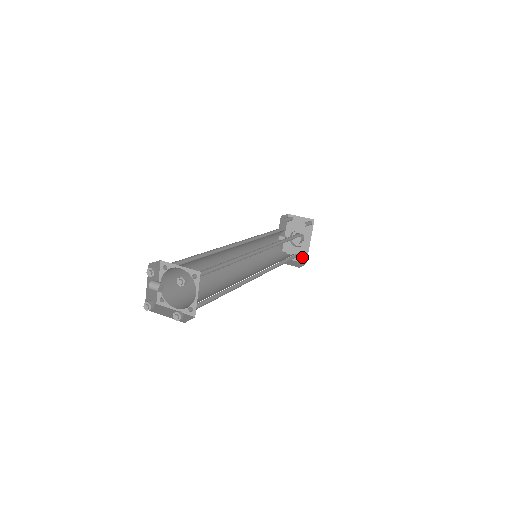
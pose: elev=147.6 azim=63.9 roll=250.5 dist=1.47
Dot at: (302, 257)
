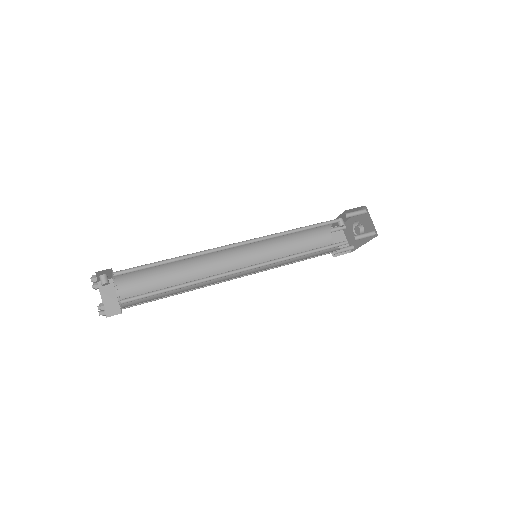
Dot at: (351, 246)
